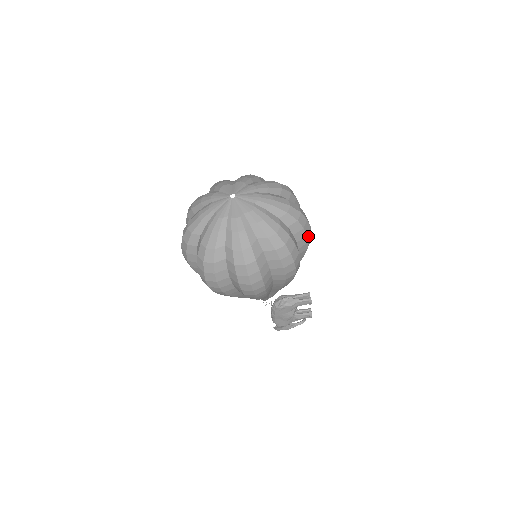
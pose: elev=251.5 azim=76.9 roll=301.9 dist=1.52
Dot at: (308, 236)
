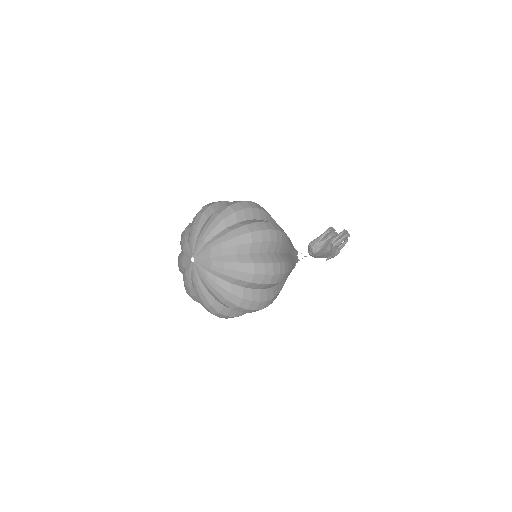
Dot at: (273, 238)
